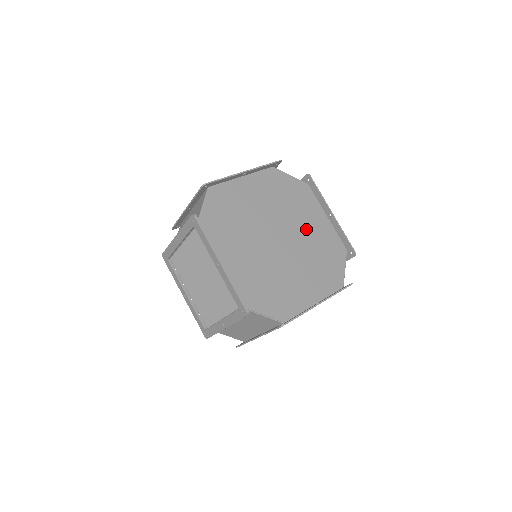
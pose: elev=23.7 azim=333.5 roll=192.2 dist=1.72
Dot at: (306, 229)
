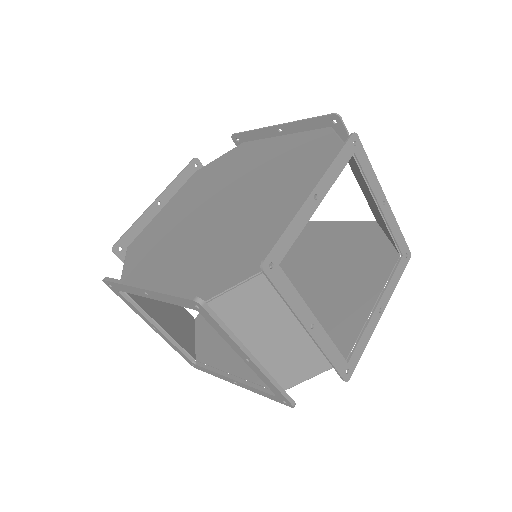
Dot at: (259, 167)
